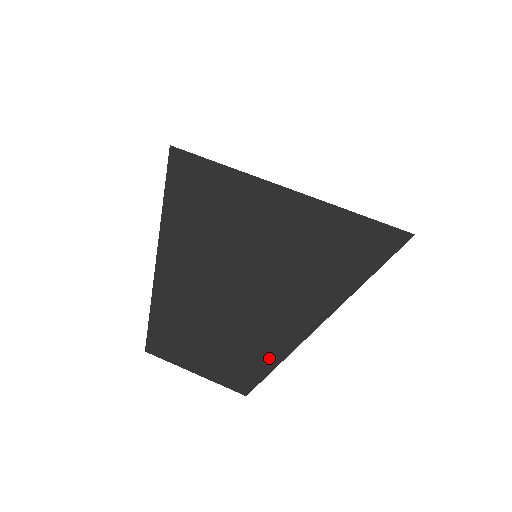
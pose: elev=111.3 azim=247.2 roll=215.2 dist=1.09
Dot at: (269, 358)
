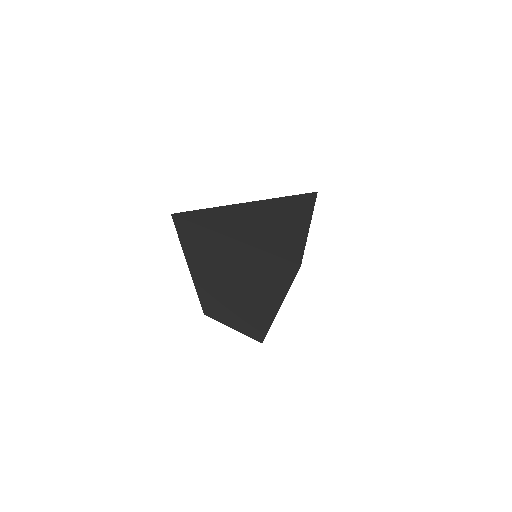
Dot at: (264, 324)
